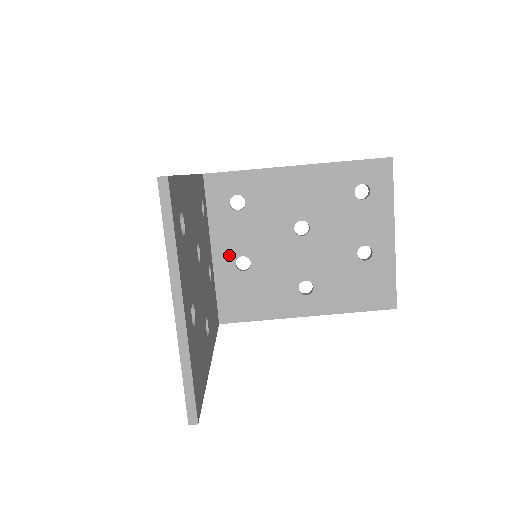
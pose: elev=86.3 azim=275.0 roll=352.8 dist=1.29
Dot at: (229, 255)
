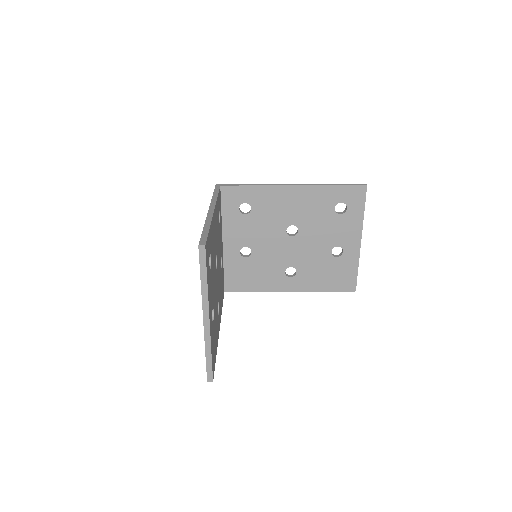
Dot at: (236, 245)
